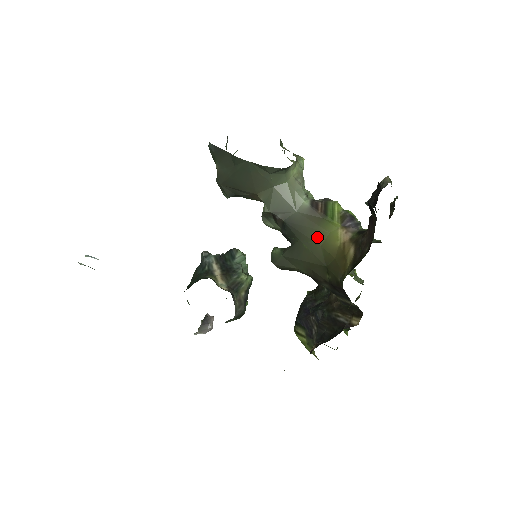
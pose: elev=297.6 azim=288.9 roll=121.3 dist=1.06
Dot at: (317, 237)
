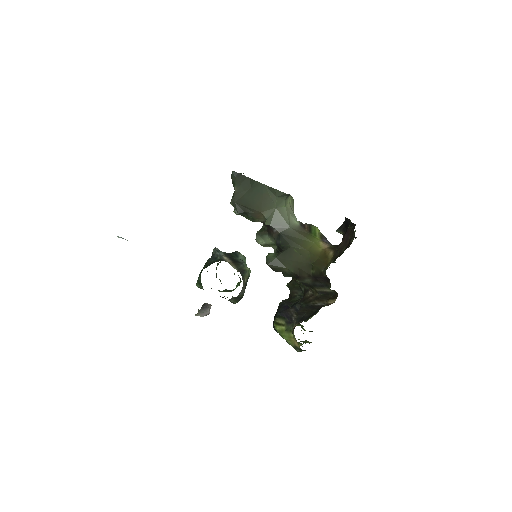
Dot at: (305, 245)
